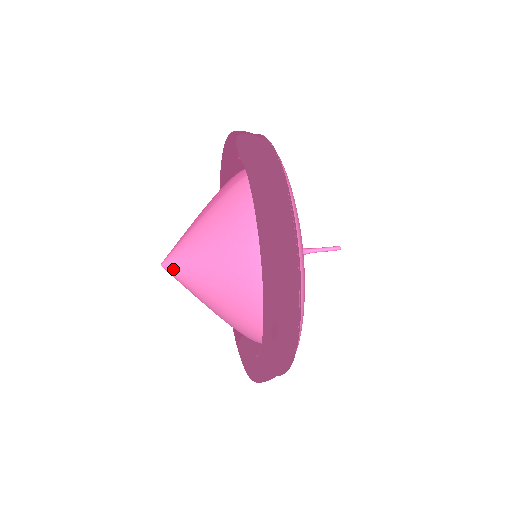
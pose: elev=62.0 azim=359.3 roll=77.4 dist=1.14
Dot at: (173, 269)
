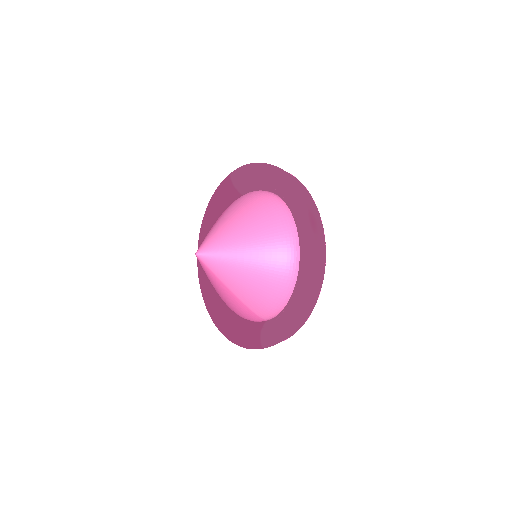
Dot at: (209, 250)
